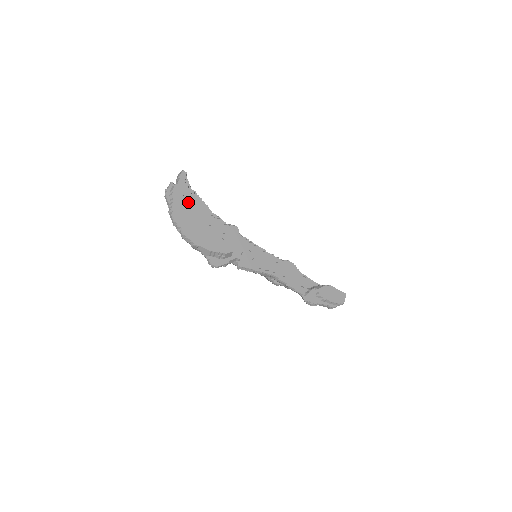
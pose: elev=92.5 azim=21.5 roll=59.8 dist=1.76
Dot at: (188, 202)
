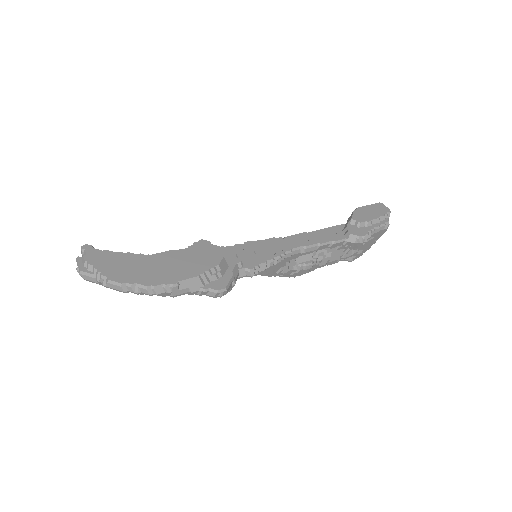
Dot at: (117, 257)
